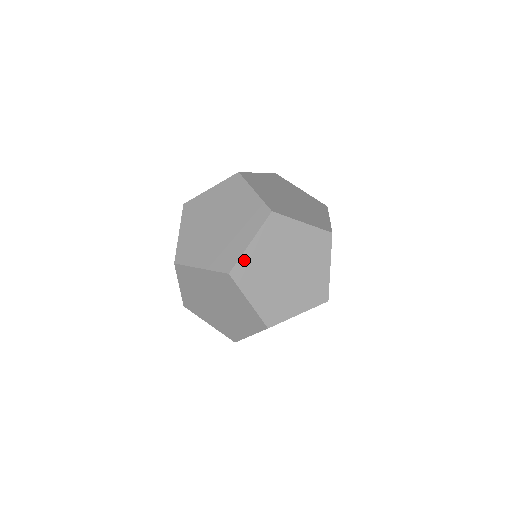
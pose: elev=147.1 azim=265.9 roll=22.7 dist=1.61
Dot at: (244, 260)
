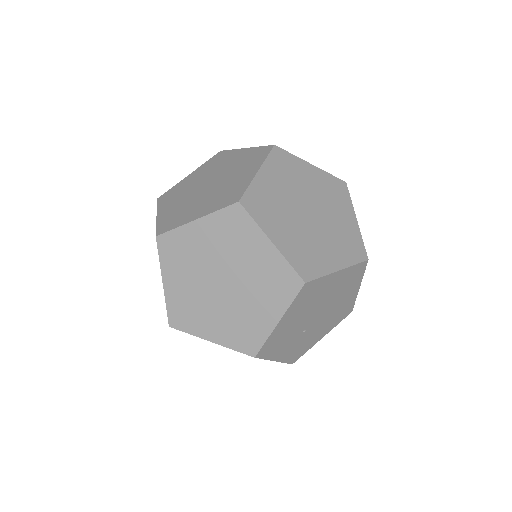
Dot at: (254, 189)
